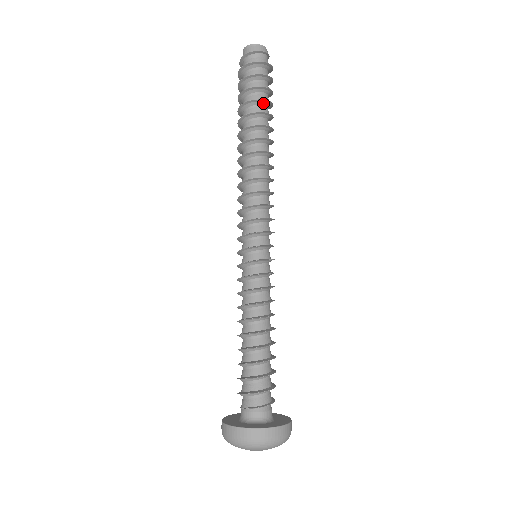
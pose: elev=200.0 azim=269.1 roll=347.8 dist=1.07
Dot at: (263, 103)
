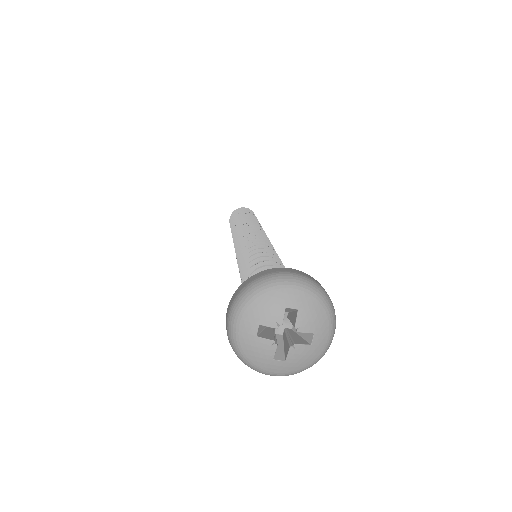
Dot at: occluded
